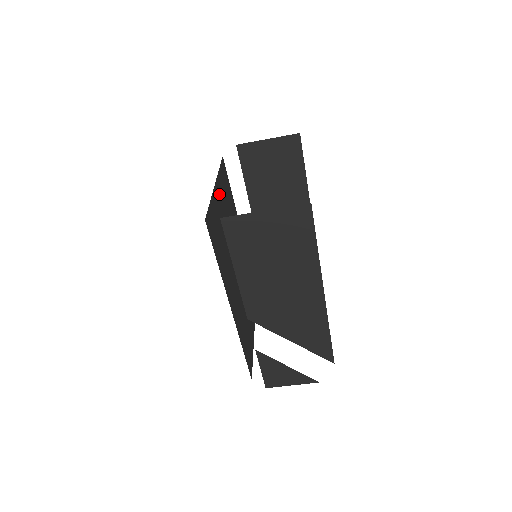
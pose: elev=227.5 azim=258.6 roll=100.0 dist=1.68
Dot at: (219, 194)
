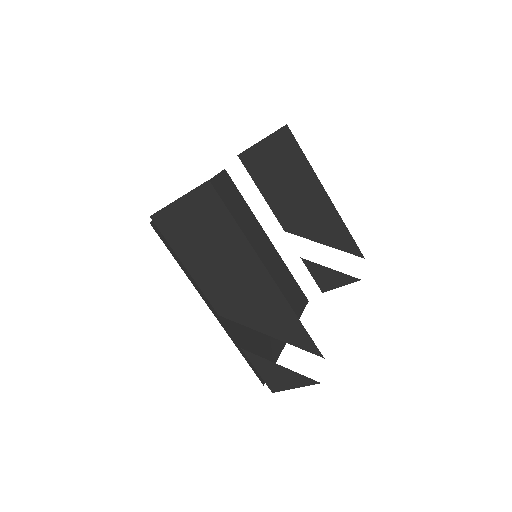
Dot at: occluded
